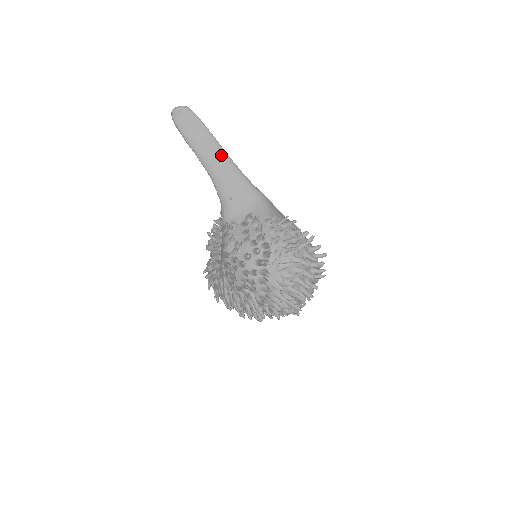
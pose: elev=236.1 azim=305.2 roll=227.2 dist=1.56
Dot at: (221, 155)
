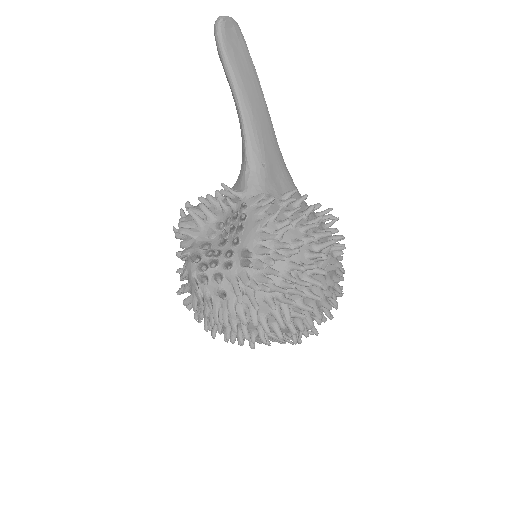
Dot at: (263, 105)
